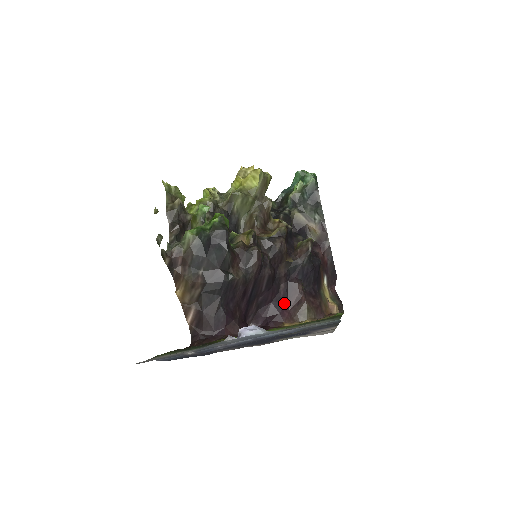
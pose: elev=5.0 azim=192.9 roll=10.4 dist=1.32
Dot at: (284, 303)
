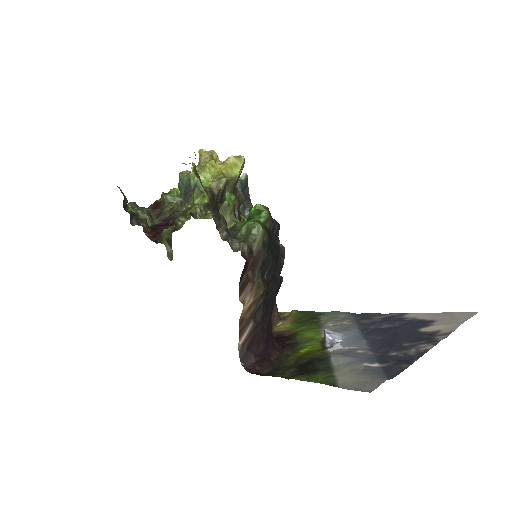
Dot at: occluded
